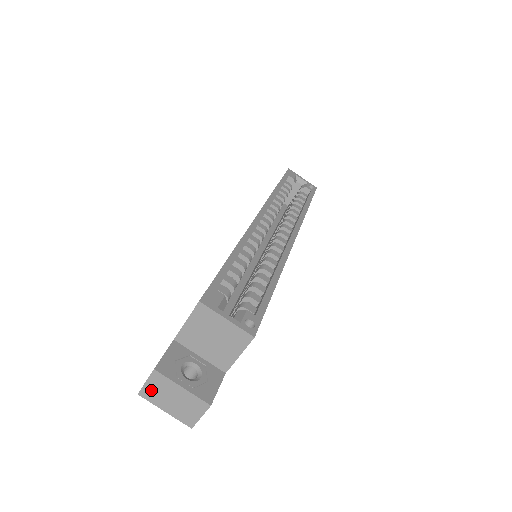
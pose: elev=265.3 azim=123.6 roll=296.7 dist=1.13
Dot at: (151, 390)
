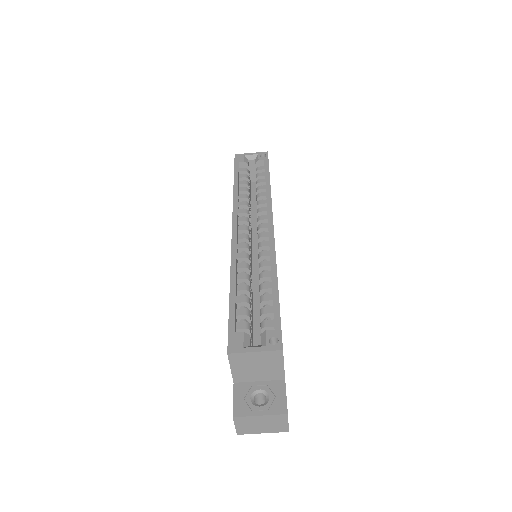
Dot at: (243, 428)
